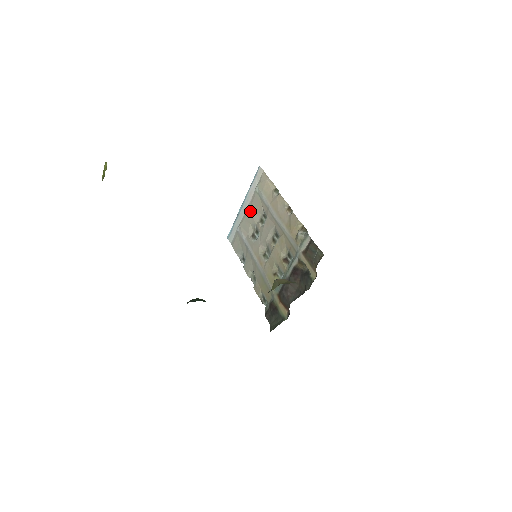
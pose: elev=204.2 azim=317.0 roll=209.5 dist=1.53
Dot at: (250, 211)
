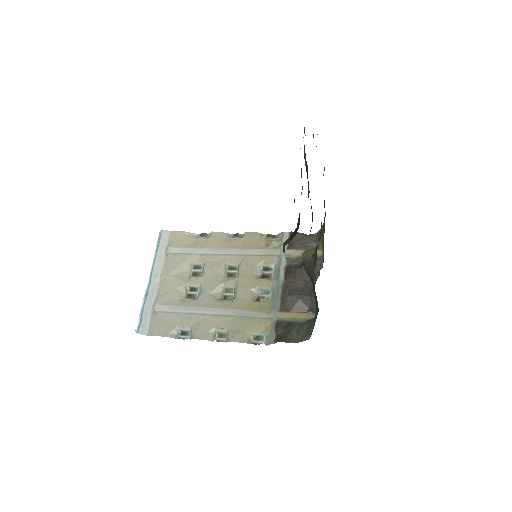
Dot at: (169, 276)
